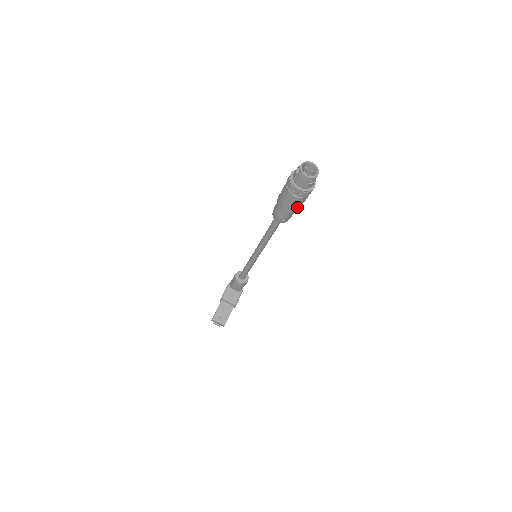
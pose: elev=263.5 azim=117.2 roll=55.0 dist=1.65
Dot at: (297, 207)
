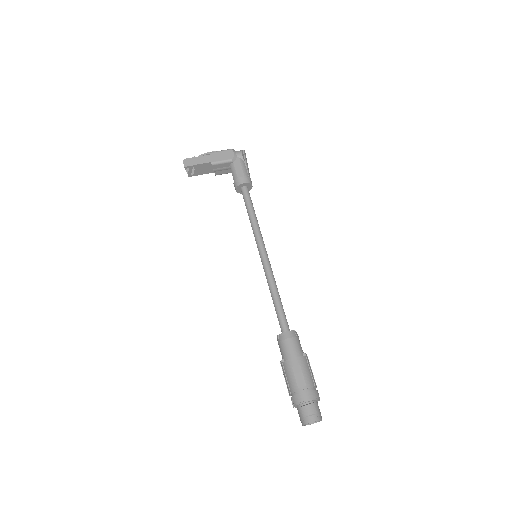
Dot at: occluded
